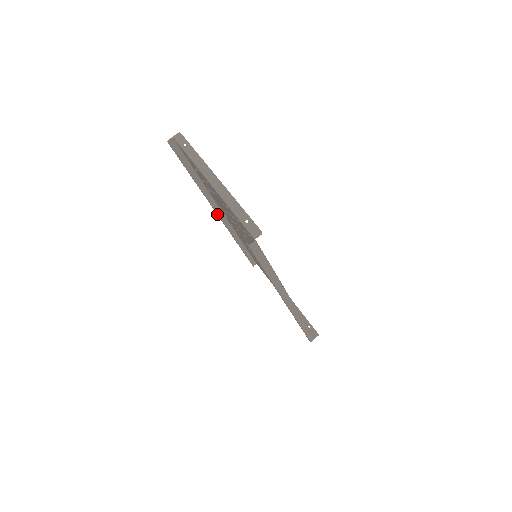
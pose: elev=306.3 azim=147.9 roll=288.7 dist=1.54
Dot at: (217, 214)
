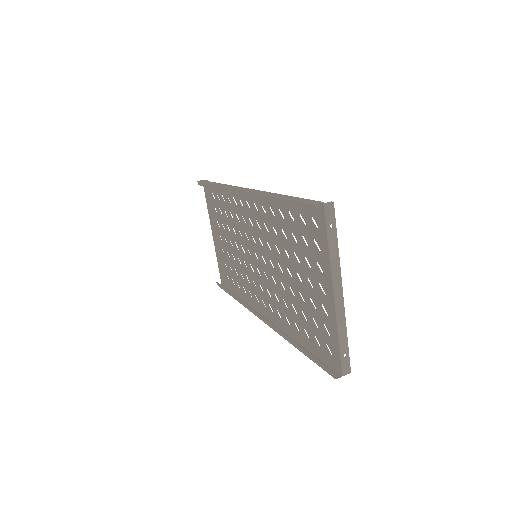
Dot at: (246, 195)
